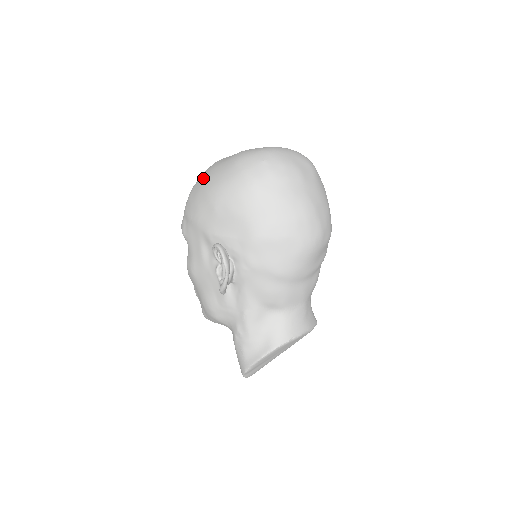
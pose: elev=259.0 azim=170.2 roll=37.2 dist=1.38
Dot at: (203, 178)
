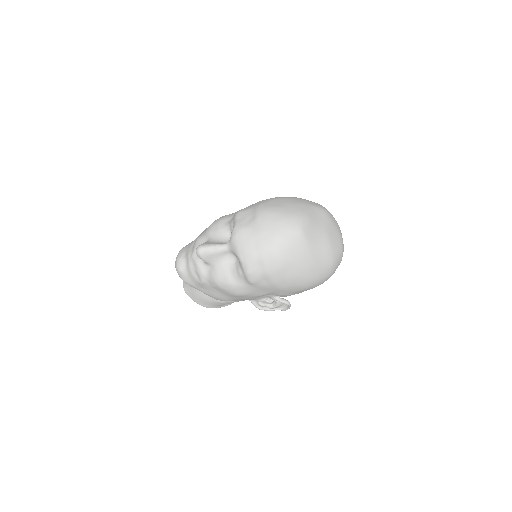
Dot at: (303, 264)
